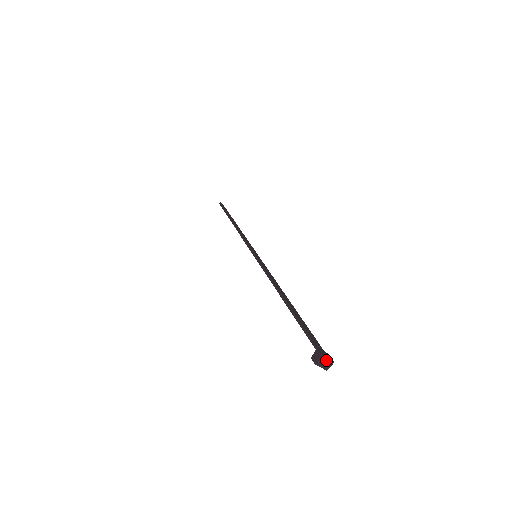
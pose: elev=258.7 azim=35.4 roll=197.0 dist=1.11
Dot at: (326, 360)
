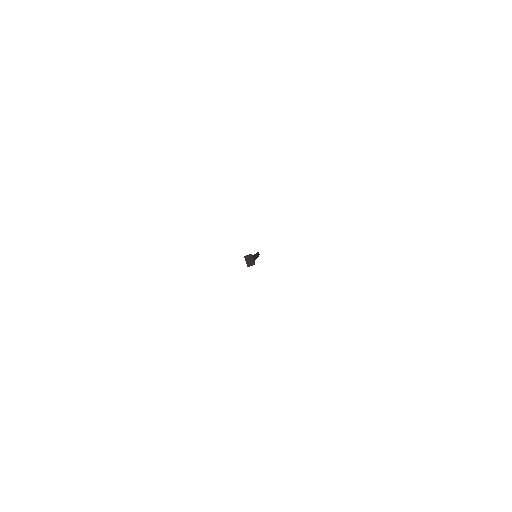
Dot at: (252, 259)
